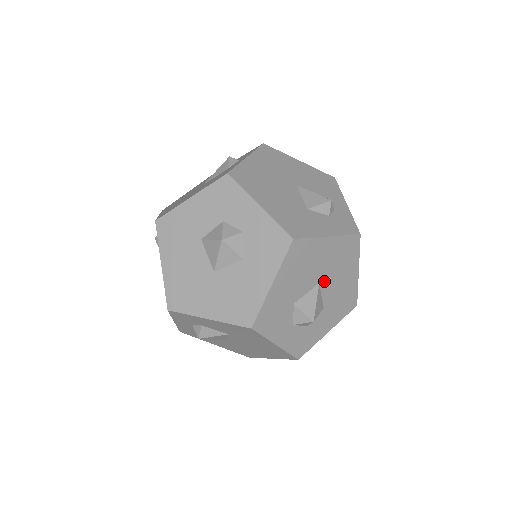
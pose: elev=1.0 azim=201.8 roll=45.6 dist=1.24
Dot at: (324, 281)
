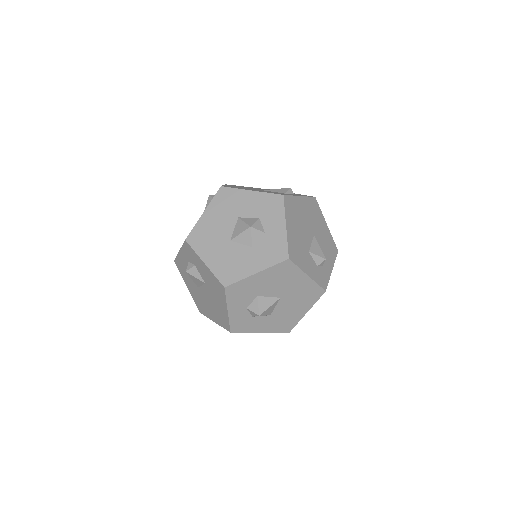
Dot at: (284, 299)
